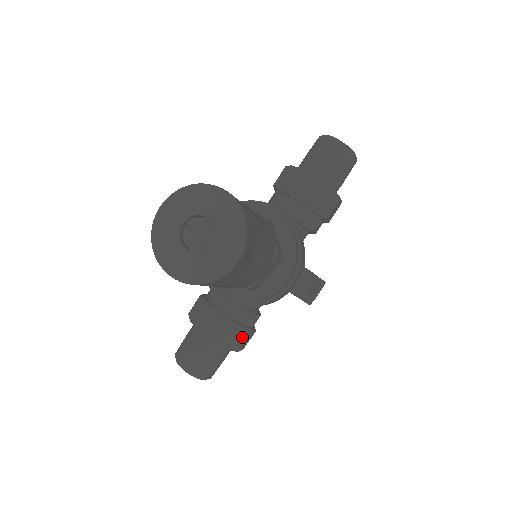
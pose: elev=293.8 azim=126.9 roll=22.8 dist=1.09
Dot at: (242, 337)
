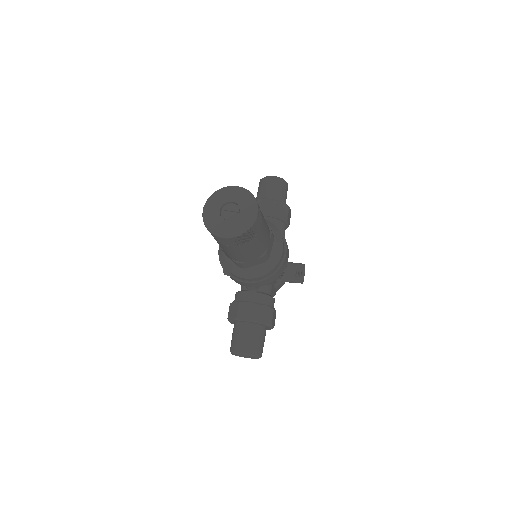
Dot at: (270, 313)
